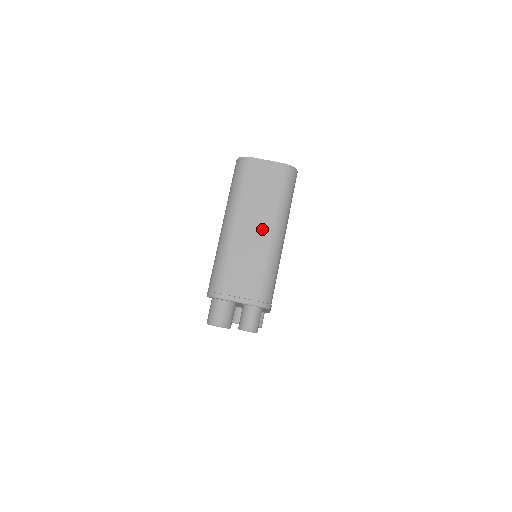
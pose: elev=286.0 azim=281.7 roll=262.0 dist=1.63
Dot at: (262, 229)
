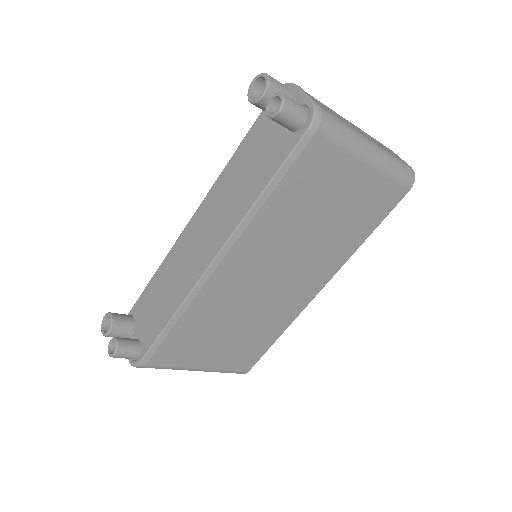
Dot at: (365, 135)
